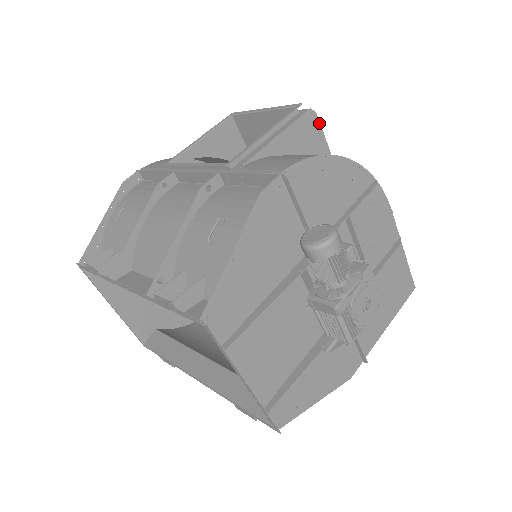
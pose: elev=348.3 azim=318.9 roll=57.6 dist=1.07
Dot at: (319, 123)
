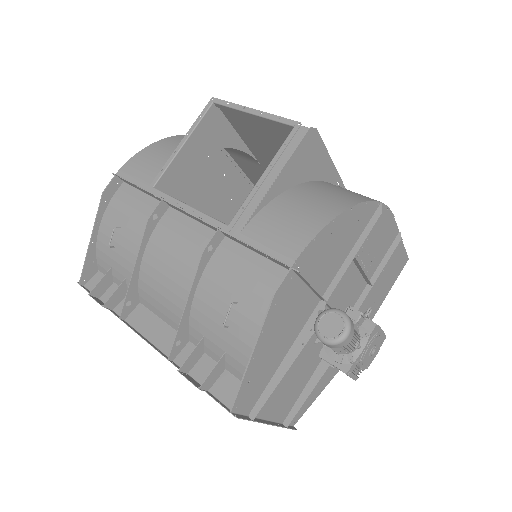
Dot at: (319, 136)
